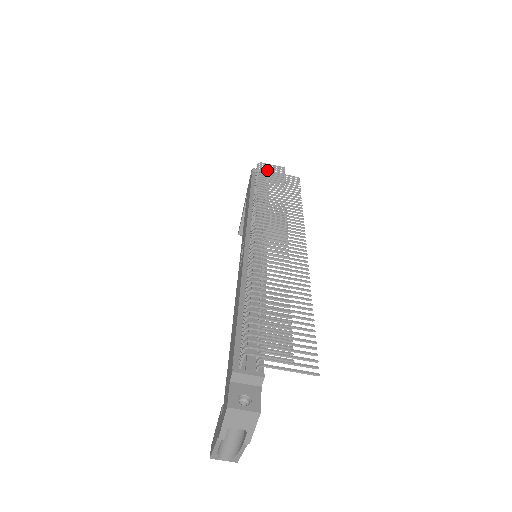
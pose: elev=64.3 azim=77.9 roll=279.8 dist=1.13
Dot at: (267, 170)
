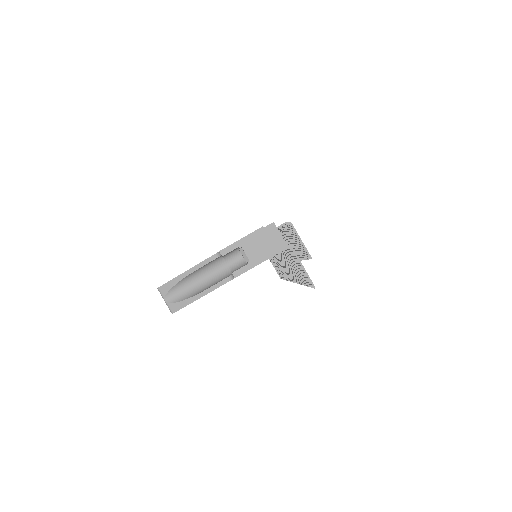
Dot at: occluded
